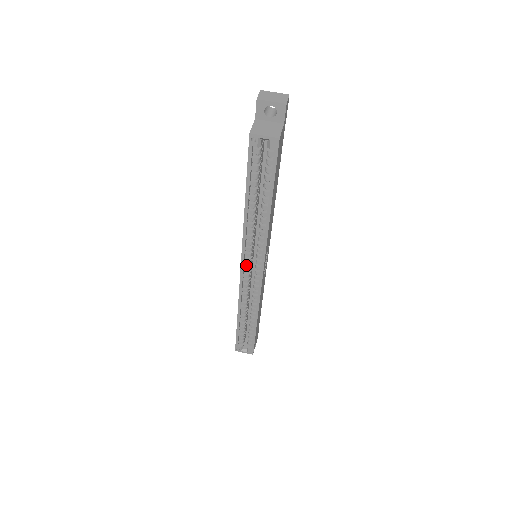
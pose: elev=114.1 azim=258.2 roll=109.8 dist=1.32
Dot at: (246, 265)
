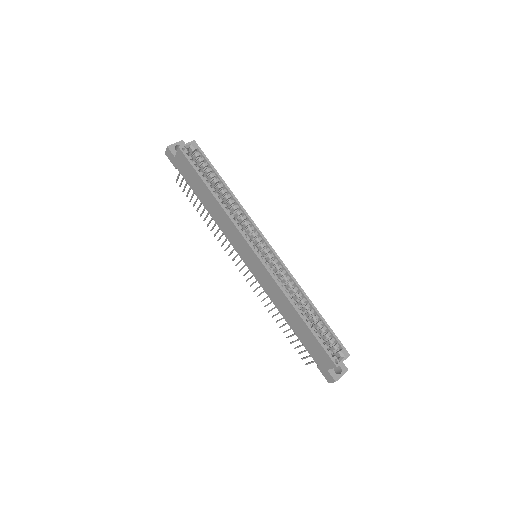
Dot at: (255, 249)
